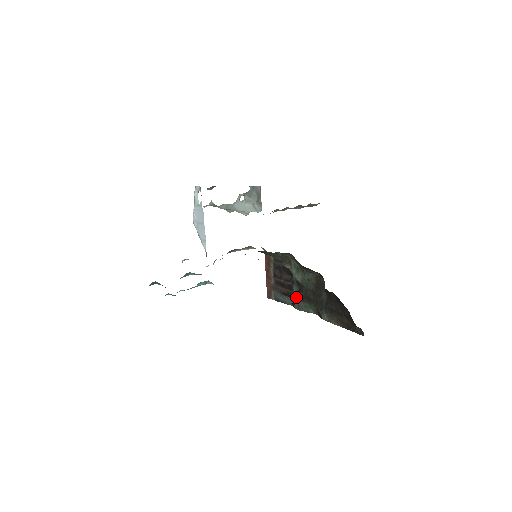
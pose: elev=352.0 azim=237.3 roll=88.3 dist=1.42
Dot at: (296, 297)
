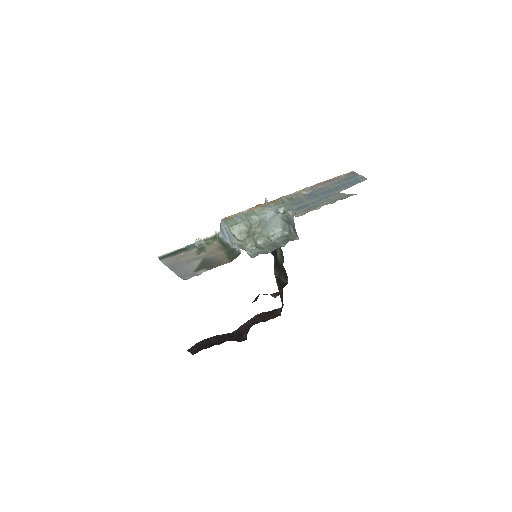
Dot at: occluded
